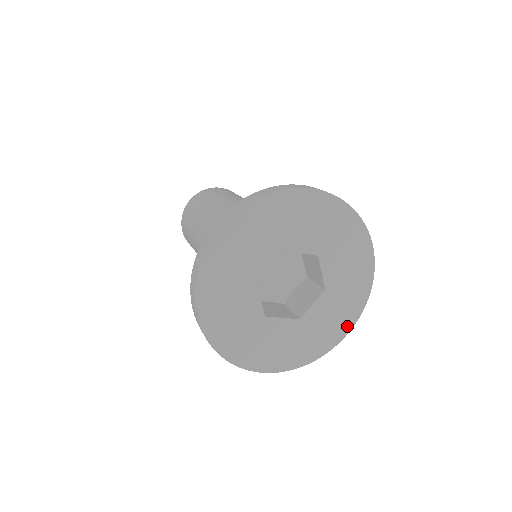
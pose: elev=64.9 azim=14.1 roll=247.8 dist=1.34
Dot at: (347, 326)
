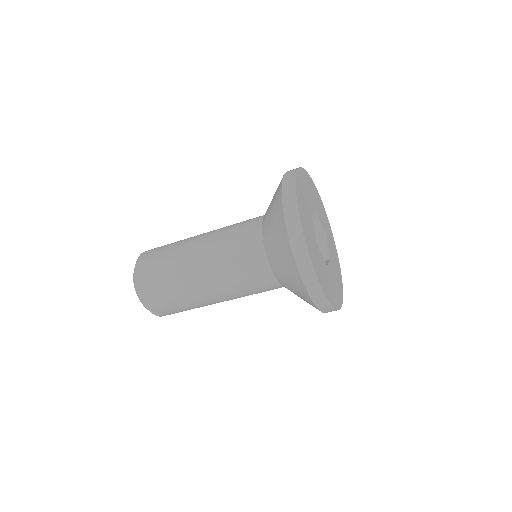
Dot at: (341, 299)
